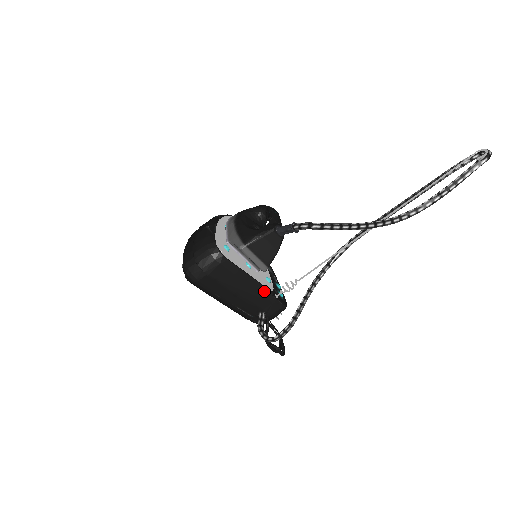
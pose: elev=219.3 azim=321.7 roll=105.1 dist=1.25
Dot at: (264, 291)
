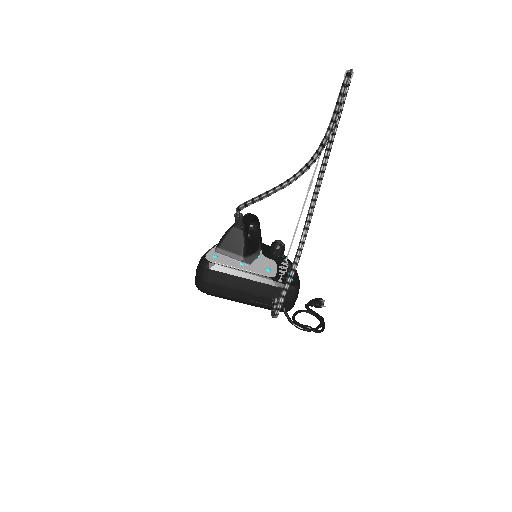
Dot at: (262, 279)
